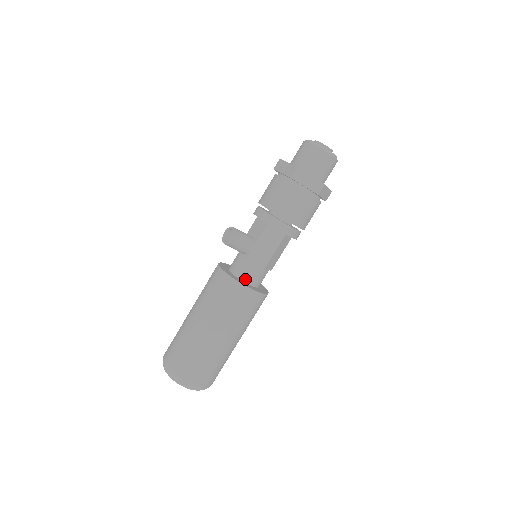
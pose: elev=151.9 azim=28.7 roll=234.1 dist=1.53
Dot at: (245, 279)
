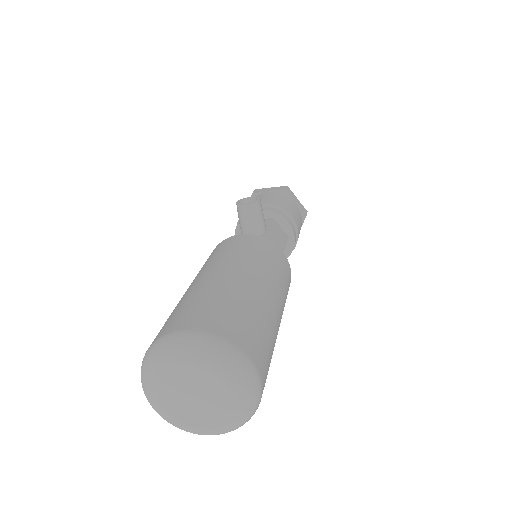
Dot at: occluded
